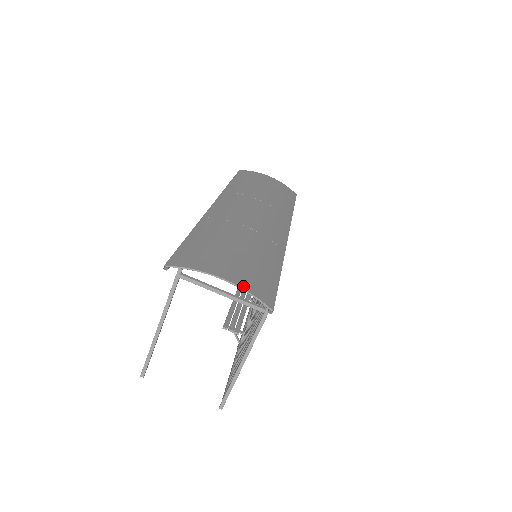
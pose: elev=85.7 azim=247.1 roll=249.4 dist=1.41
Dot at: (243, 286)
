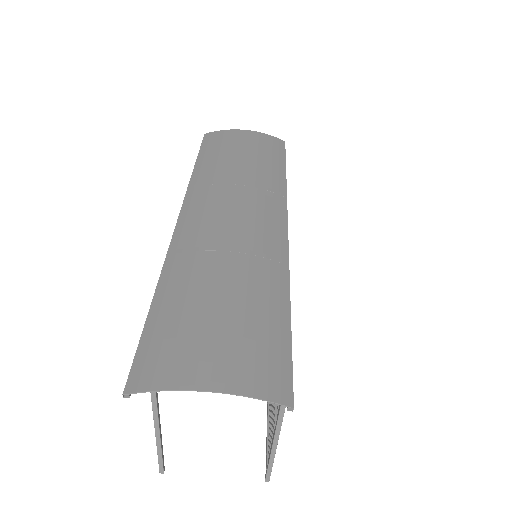
Dot at: (241, 390)
